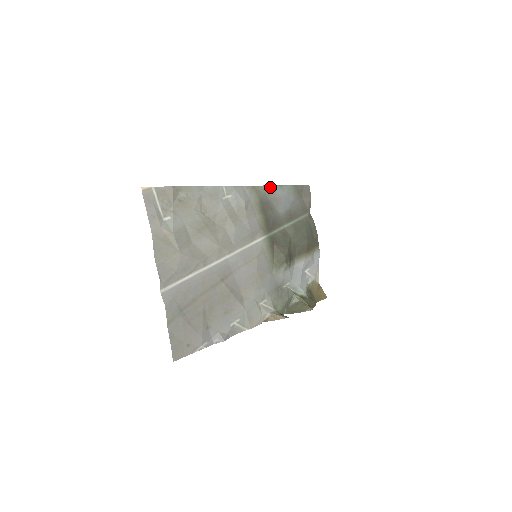
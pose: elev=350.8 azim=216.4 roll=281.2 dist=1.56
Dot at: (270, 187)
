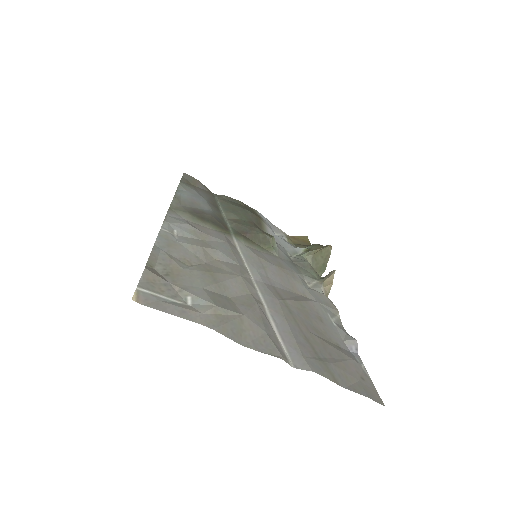
Dot at: (176, 198)
